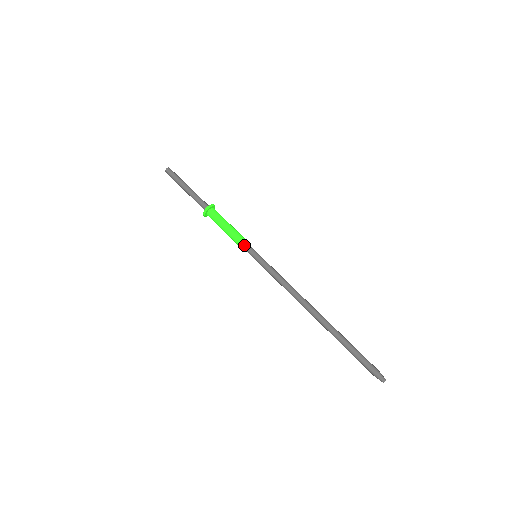
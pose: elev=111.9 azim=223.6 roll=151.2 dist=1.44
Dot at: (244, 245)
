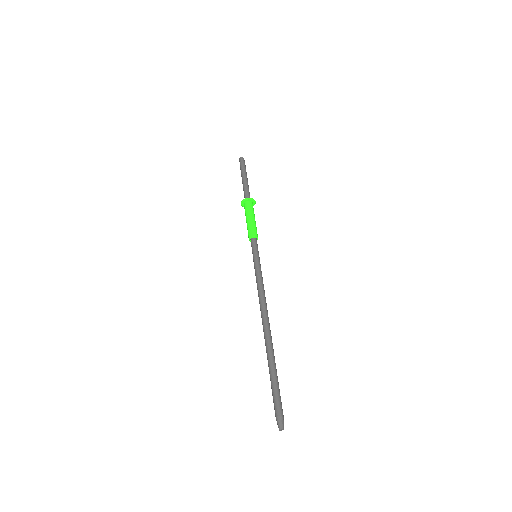
Dot at: (251, 243)
